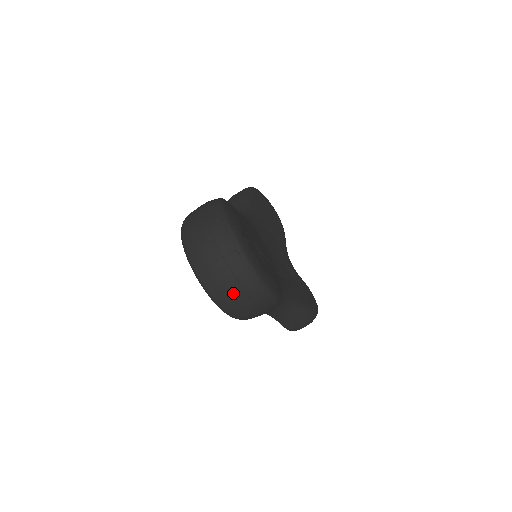
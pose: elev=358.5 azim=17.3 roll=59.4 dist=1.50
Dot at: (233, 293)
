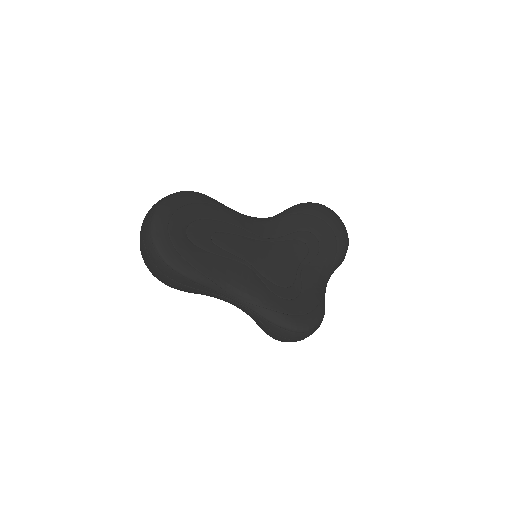
Dot at: (145, 256)
